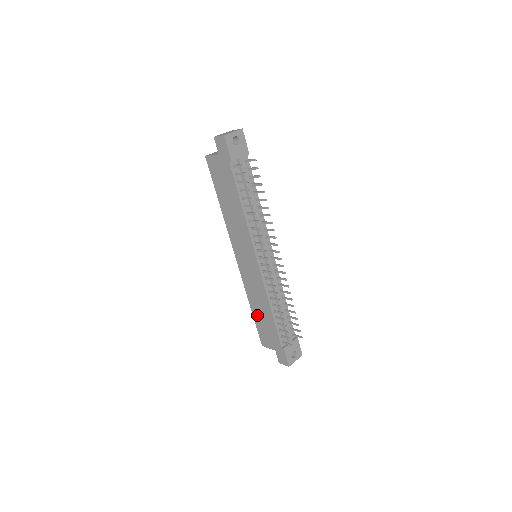
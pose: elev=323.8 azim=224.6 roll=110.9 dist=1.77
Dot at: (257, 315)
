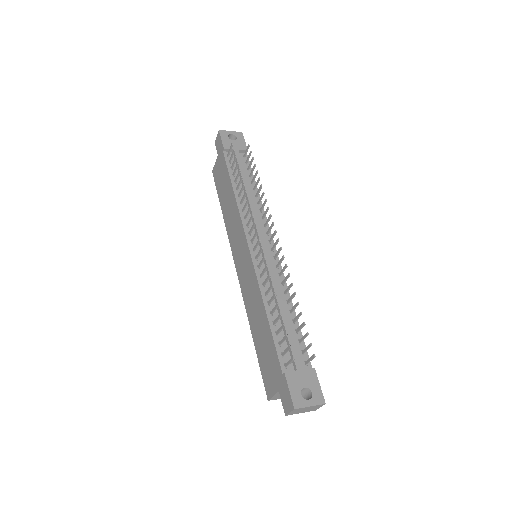
Dot at: (257, 340)
